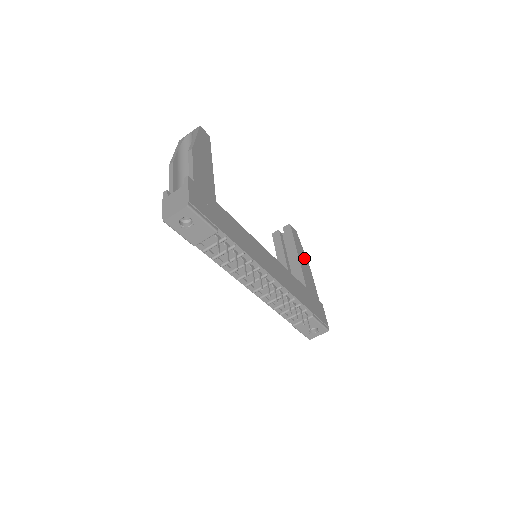
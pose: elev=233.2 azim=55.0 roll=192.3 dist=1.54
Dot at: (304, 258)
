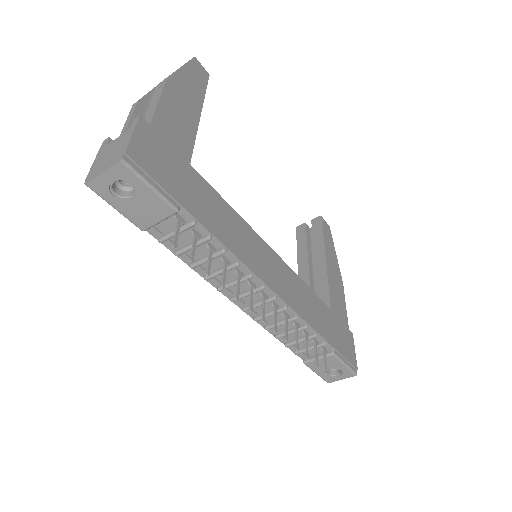
Dot at: (335, 265)
